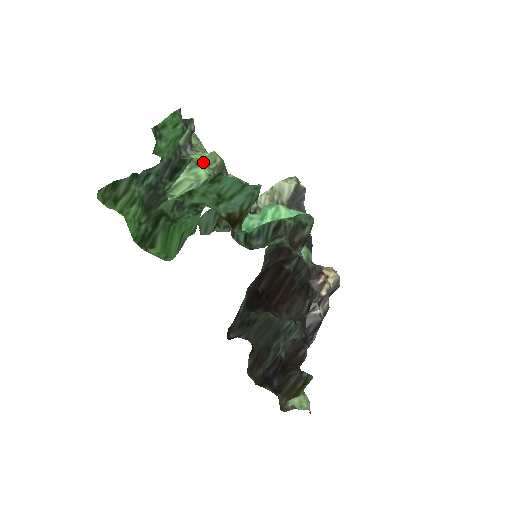
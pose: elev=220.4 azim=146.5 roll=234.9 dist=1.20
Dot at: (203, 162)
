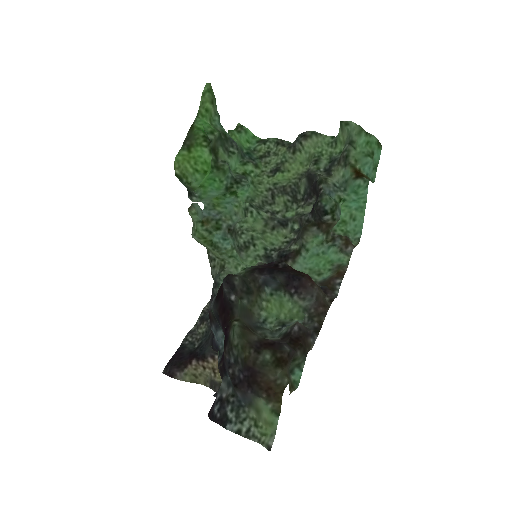
Dot at: (314, 153)
